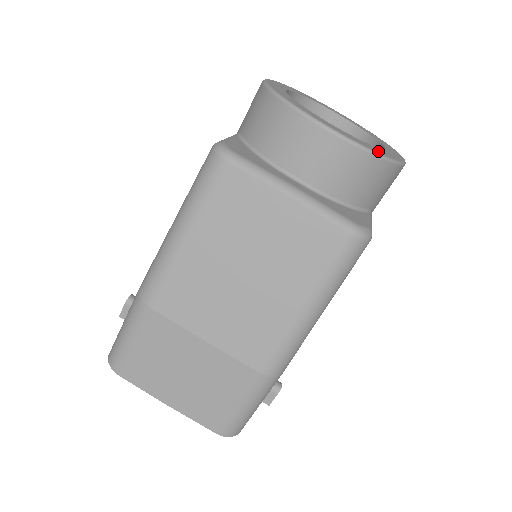
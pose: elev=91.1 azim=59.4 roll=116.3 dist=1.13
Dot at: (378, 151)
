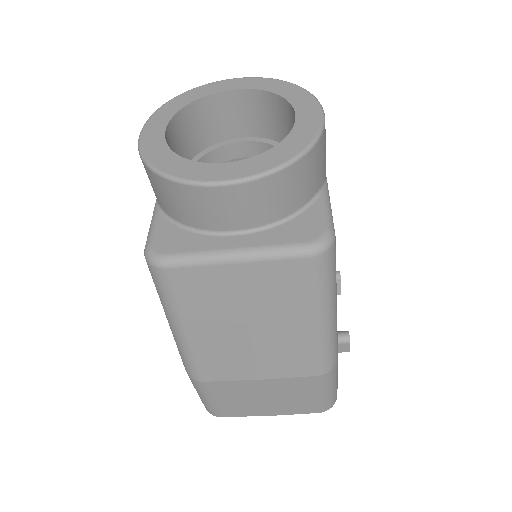
Dot at: (286, 154)
